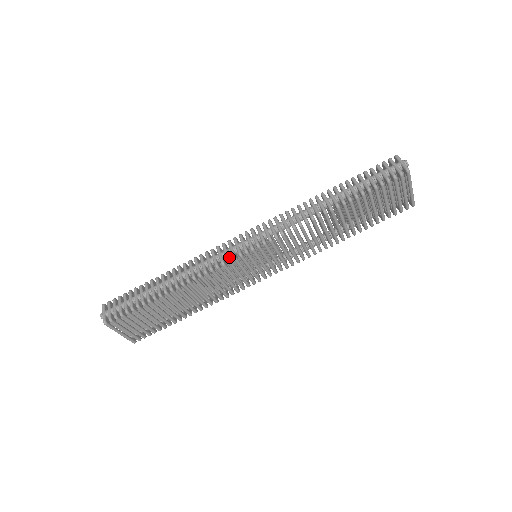
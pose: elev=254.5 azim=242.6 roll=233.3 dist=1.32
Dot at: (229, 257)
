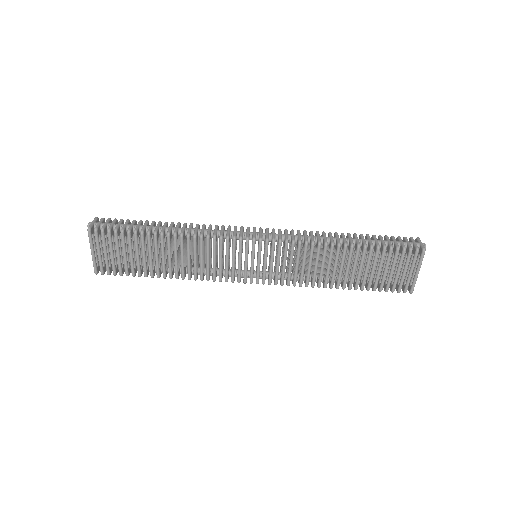
Dot at: (236, 236)
